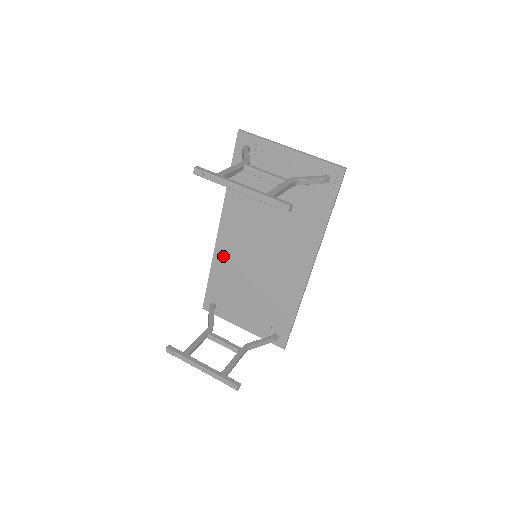
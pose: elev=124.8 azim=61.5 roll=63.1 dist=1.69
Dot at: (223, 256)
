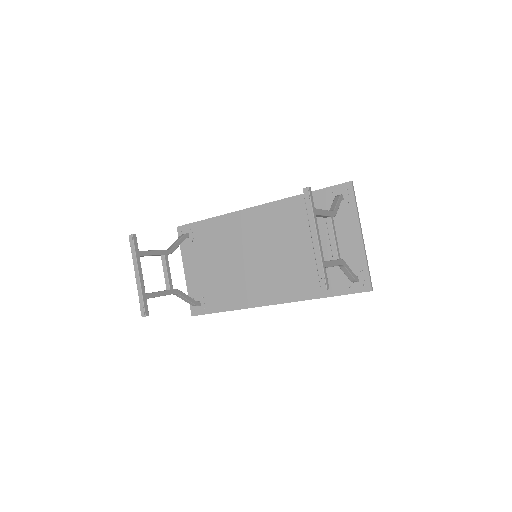
Dot at: (235, 222)
